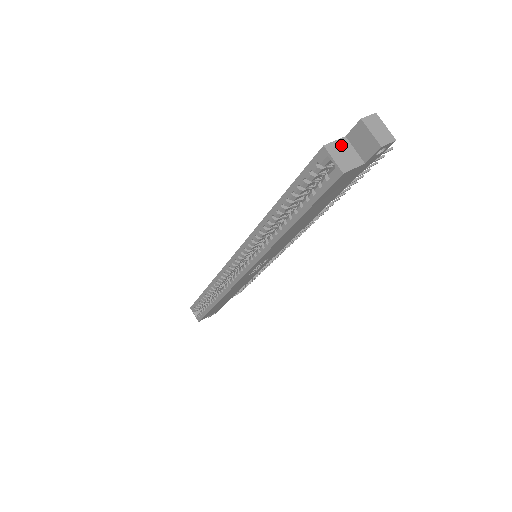
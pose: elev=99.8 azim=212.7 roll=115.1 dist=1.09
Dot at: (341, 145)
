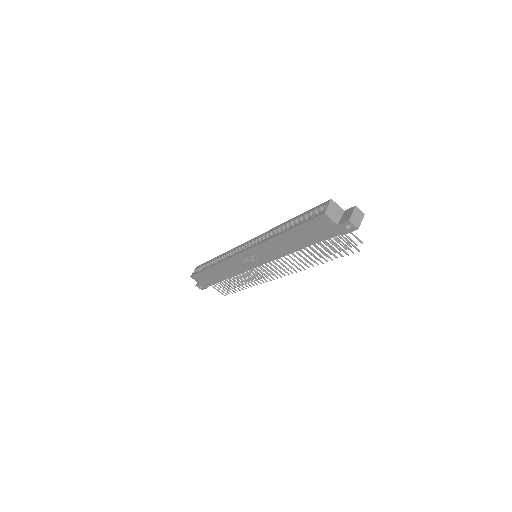
Dot at: (338, 209)
